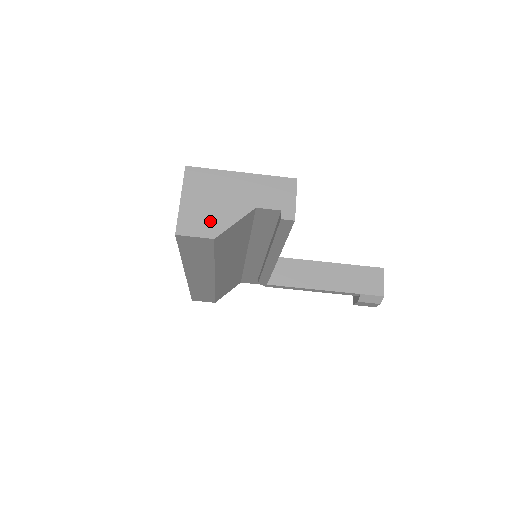
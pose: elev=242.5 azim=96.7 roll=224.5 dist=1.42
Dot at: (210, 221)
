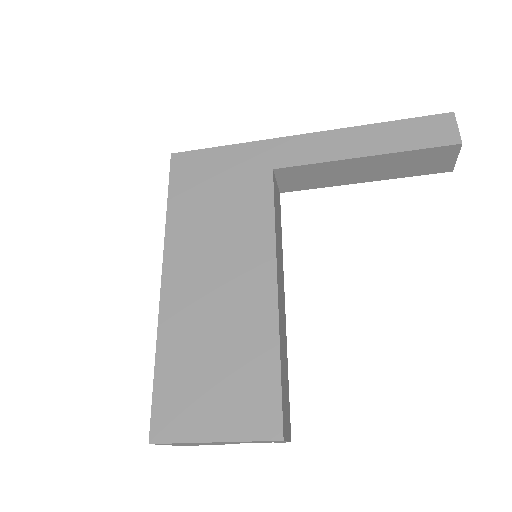
Dot at: occluded
